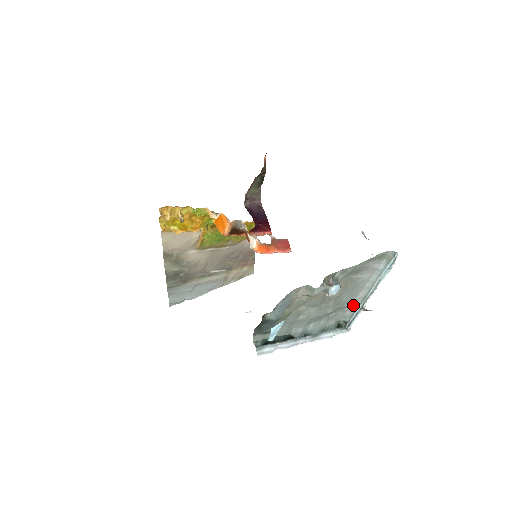
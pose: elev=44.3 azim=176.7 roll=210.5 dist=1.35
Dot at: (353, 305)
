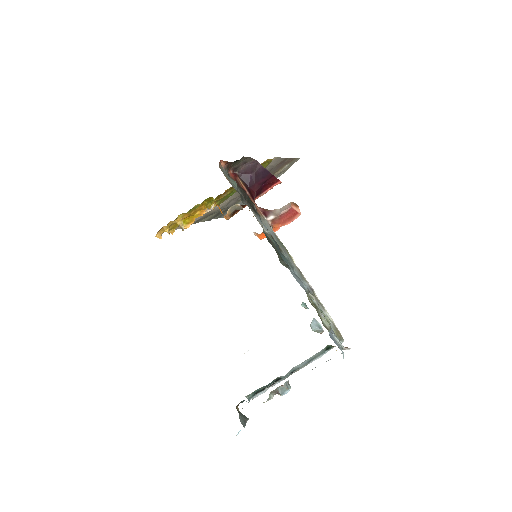
Dot at: occluded
